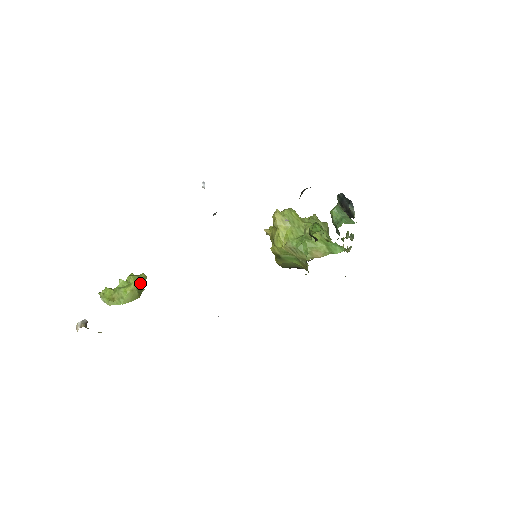
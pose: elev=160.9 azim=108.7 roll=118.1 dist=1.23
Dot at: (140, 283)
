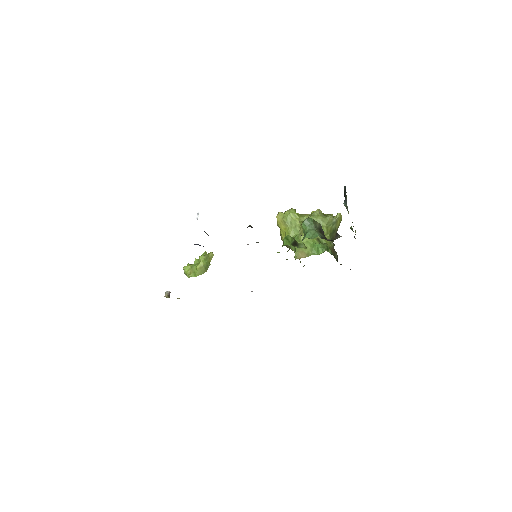
Dot at: (206, 261)
